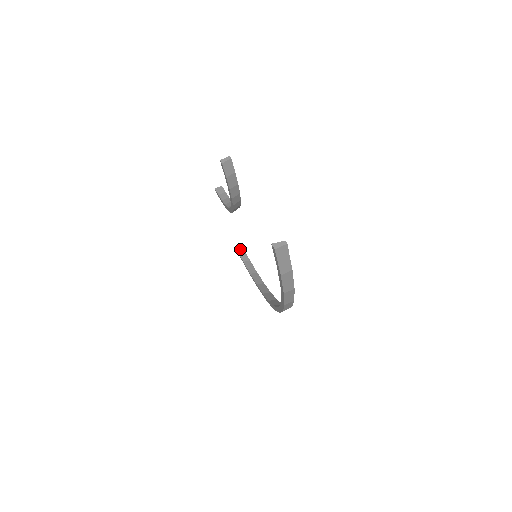
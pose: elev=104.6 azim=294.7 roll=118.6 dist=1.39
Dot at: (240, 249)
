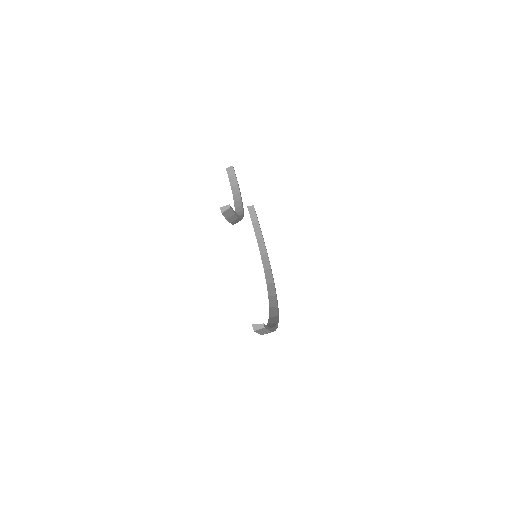
Dot at: (251, 207)
